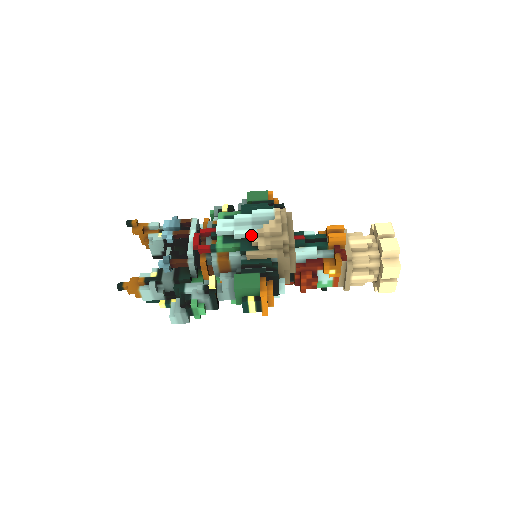
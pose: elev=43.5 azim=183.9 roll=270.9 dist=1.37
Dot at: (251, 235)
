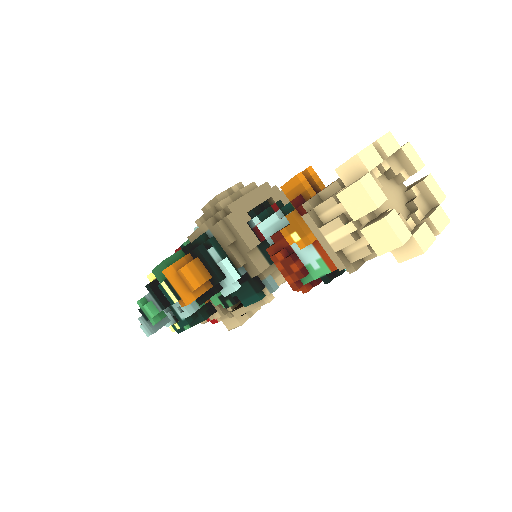
Dot at: occluded
